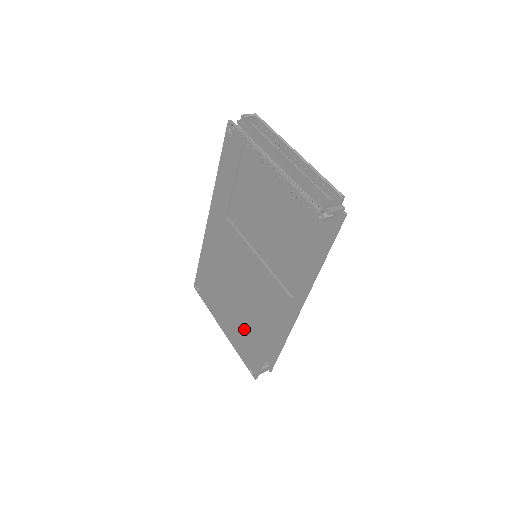
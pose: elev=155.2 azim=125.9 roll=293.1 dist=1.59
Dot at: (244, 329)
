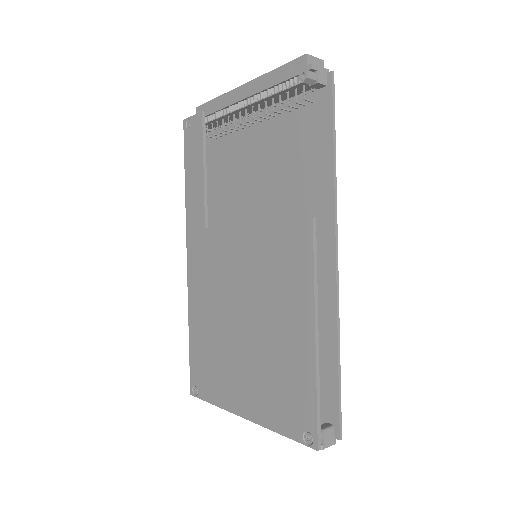
Dot at: (271, 367)
